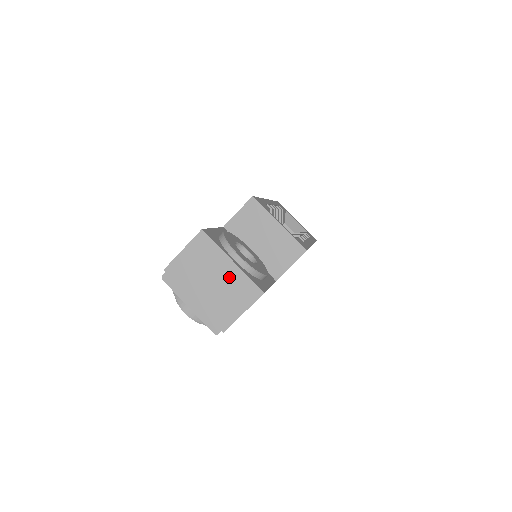
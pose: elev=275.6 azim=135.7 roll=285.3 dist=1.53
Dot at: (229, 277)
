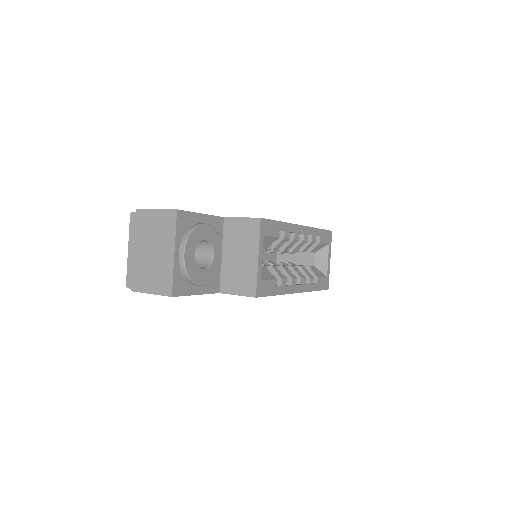
Dot at: (163, 261)
